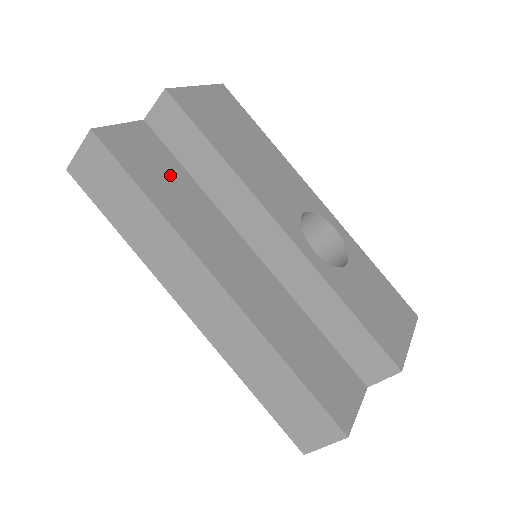
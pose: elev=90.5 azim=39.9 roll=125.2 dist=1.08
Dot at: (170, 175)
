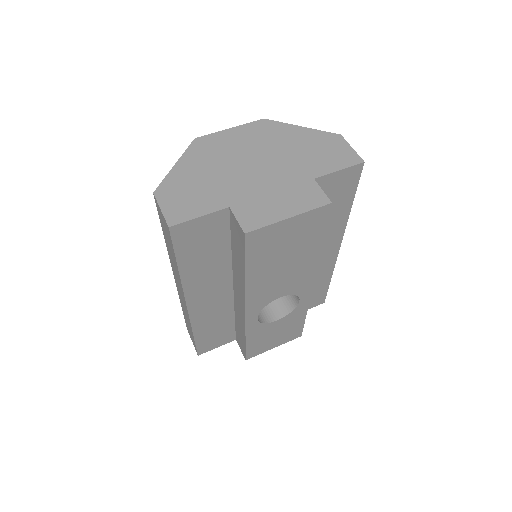
Dot at: (212, 249)
